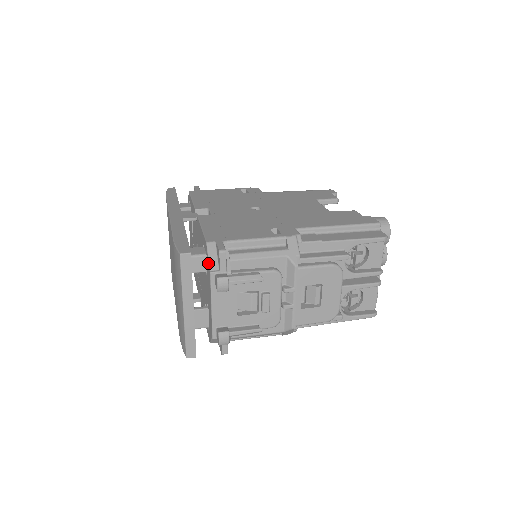
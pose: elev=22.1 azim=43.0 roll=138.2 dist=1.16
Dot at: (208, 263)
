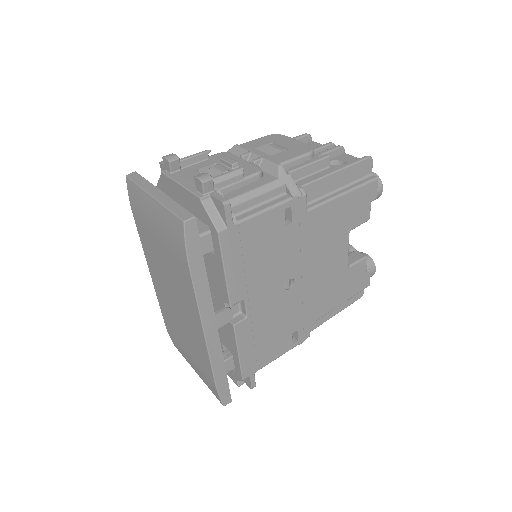
Dot at: (160, 179)
